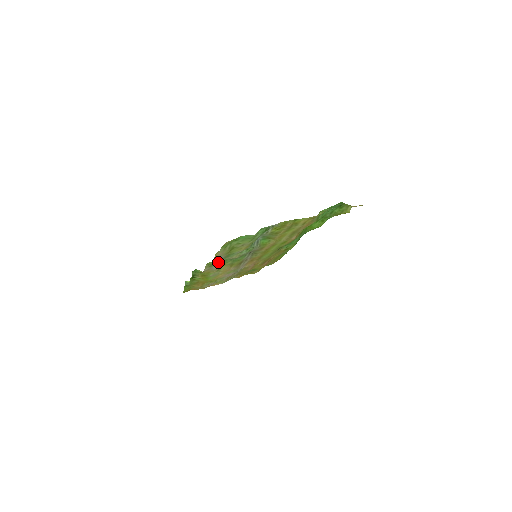
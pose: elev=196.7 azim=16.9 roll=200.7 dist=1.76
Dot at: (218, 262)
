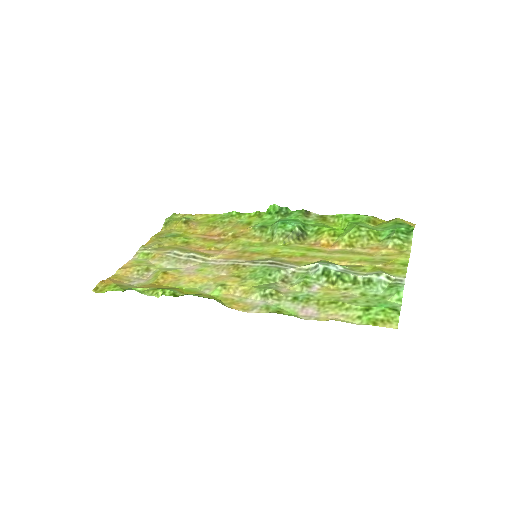
Dot at: (283, 305)
